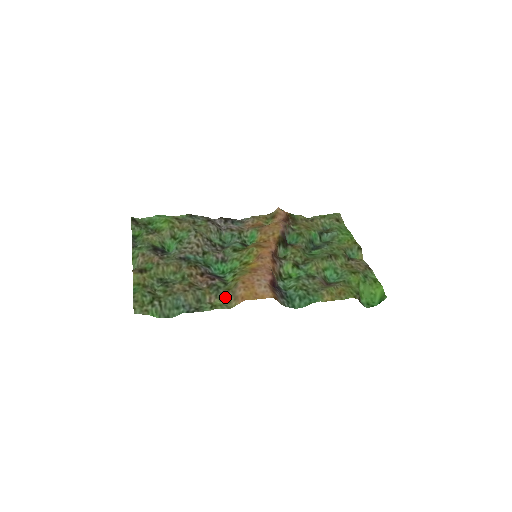
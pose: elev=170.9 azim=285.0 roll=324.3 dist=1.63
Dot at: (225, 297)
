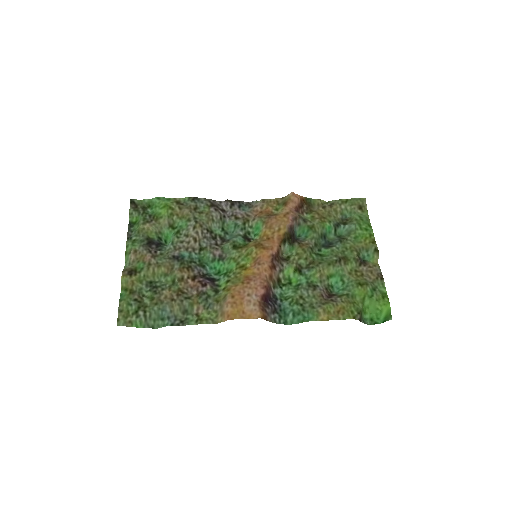
Dot at: (213, 309)
